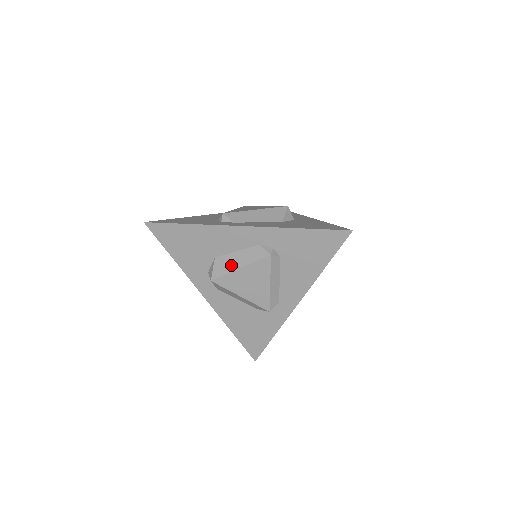
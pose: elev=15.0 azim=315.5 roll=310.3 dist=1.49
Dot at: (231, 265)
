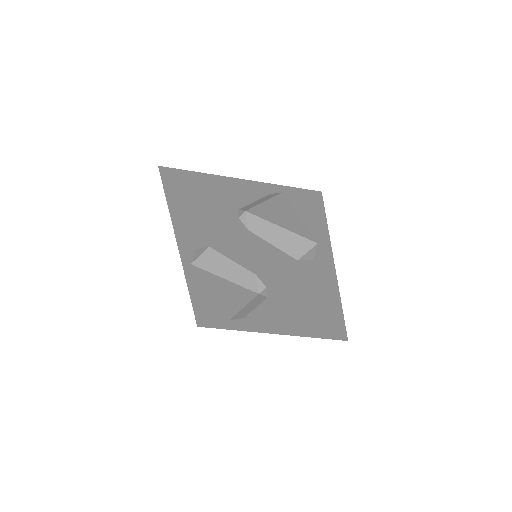
Dot at: (218, 268)
